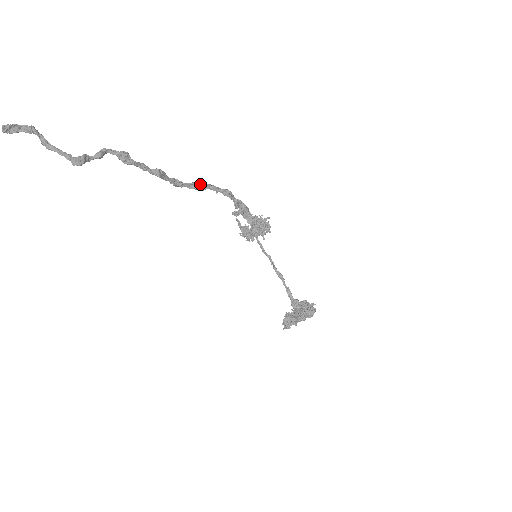
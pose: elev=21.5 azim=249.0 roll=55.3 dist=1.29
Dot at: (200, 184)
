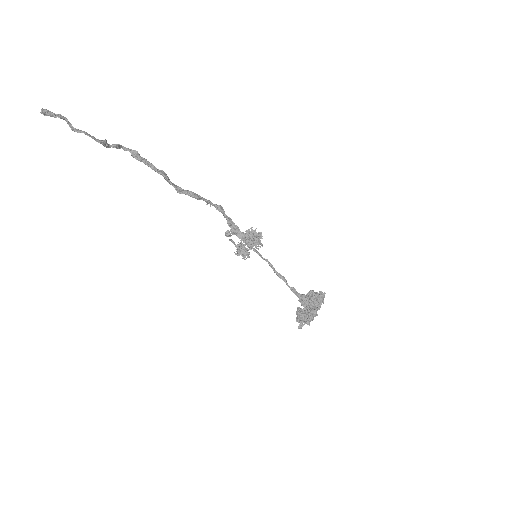
Dot at: (197, 195)
